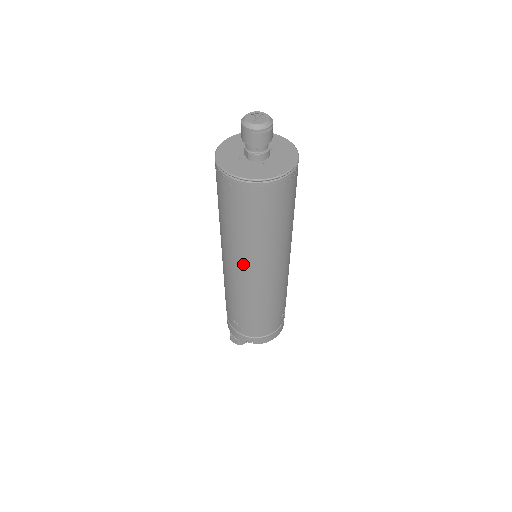
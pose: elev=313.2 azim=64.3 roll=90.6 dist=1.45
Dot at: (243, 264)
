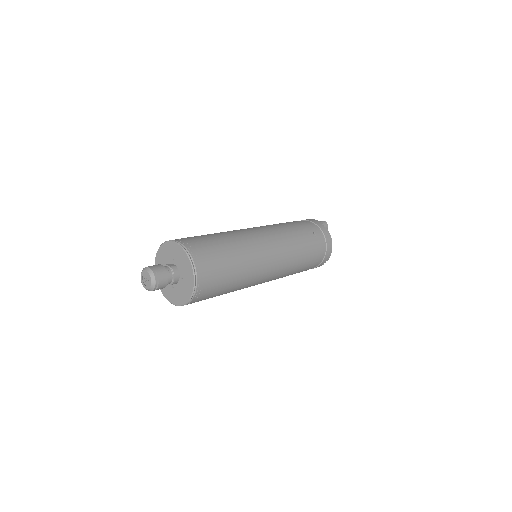
Dot at: (255, 284)
